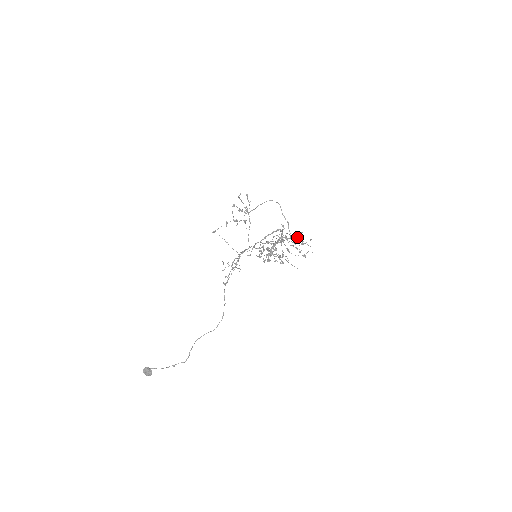
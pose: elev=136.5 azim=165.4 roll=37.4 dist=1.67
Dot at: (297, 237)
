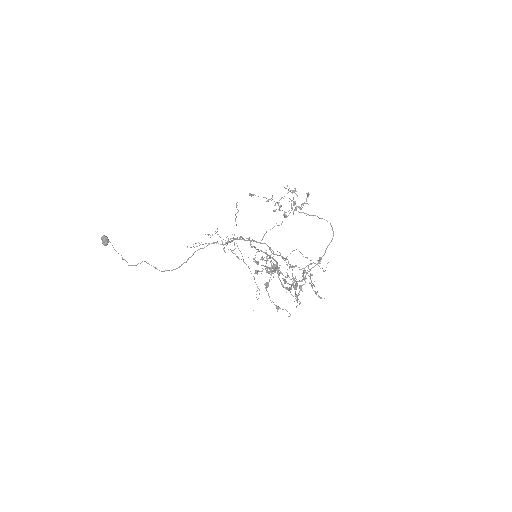
Dot at: (301, 285)
